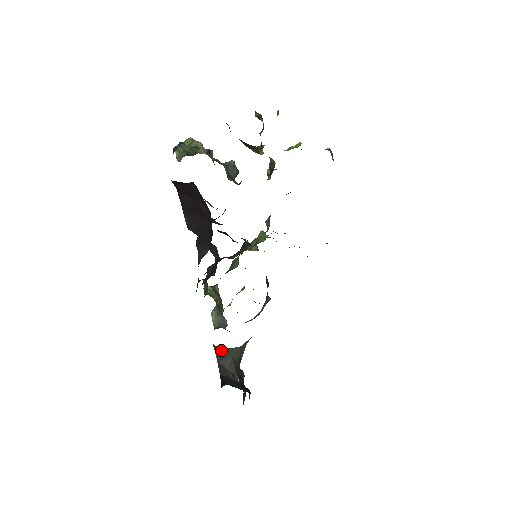
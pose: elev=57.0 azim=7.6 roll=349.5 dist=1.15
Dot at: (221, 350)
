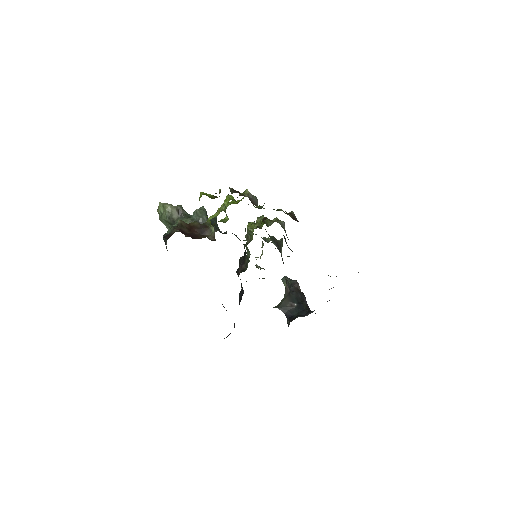
Dot at: (276, 307)
